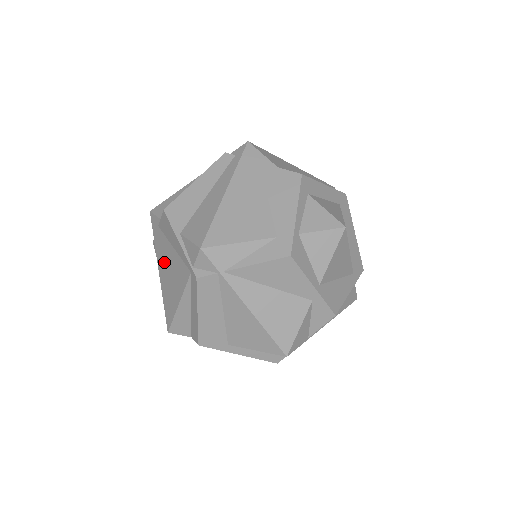
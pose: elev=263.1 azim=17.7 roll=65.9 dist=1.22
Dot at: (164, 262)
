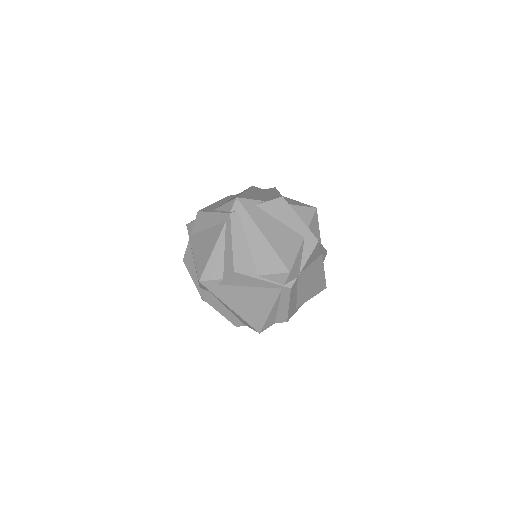
Dot at: (238, 300)
